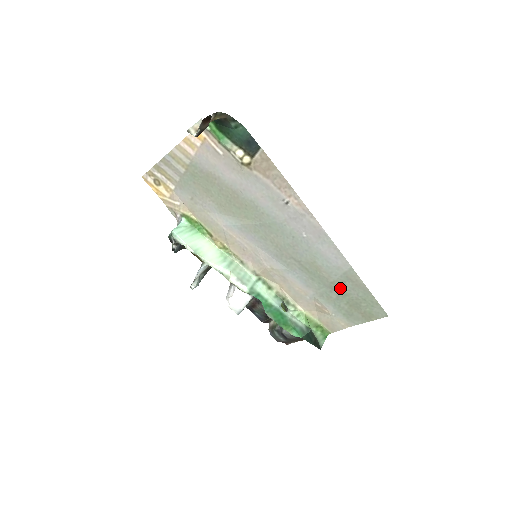
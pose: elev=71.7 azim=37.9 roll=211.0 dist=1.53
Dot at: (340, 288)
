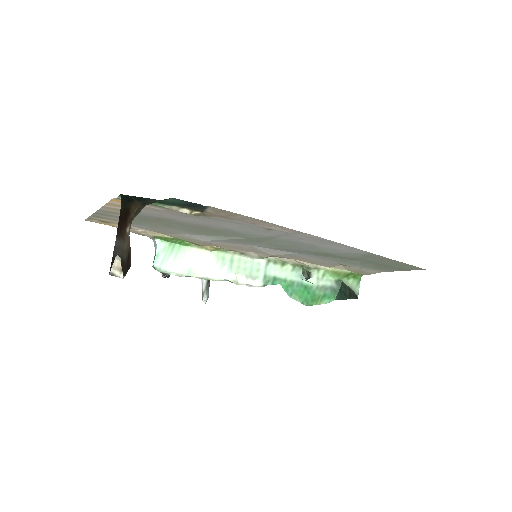
Dot at: (363, 260)
